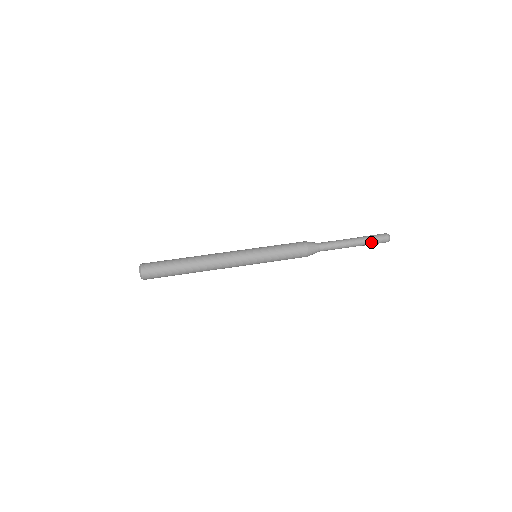
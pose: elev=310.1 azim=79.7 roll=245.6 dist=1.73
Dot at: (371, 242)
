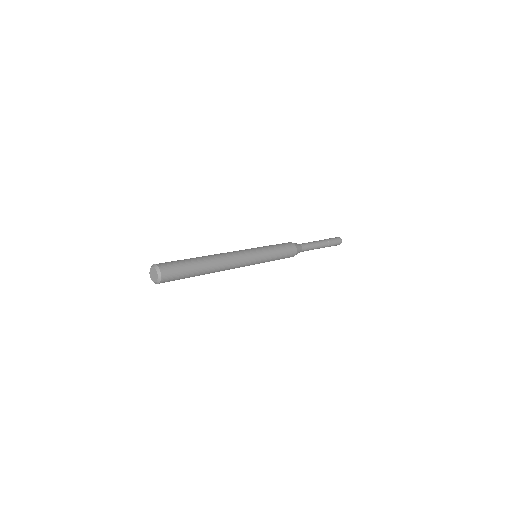
Dot at: (332, 243)
